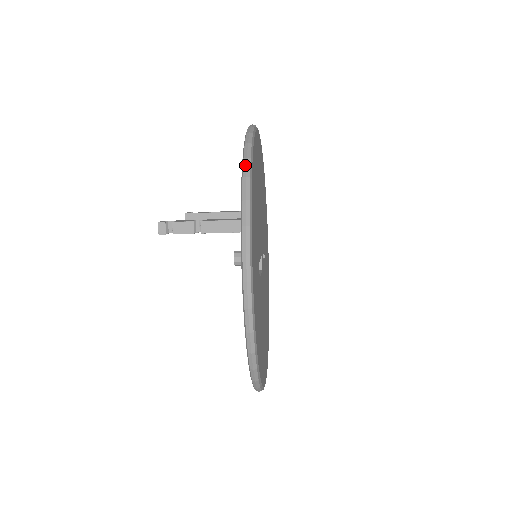
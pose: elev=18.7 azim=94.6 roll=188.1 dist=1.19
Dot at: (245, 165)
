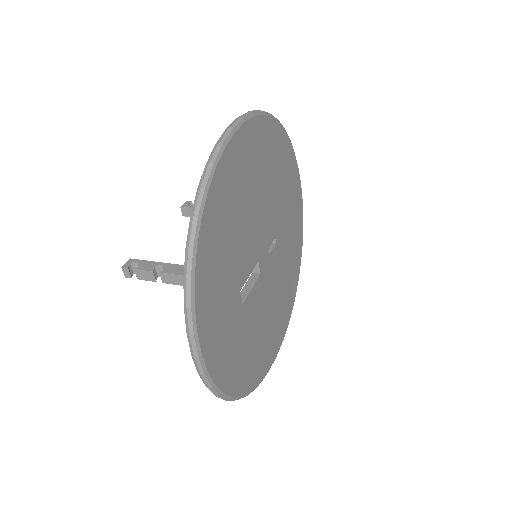
Dot at: (190, 229)
